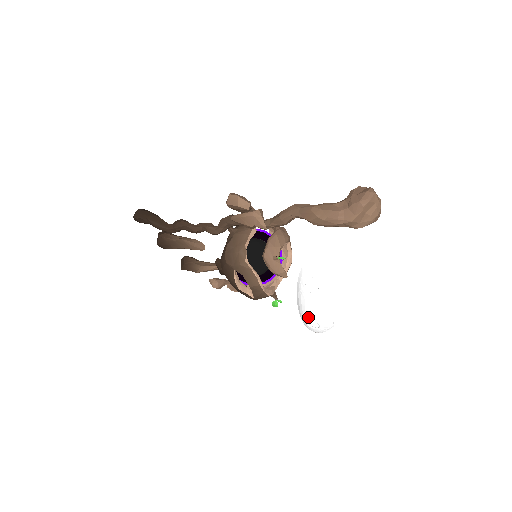
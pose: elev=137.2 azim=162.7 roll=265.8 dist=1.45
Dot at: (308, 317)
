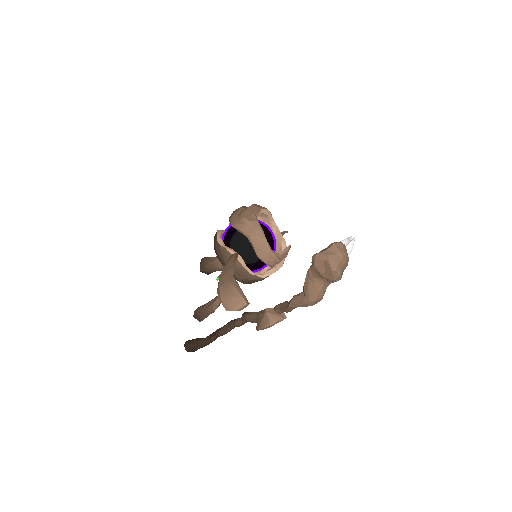
Dot at: occluded
